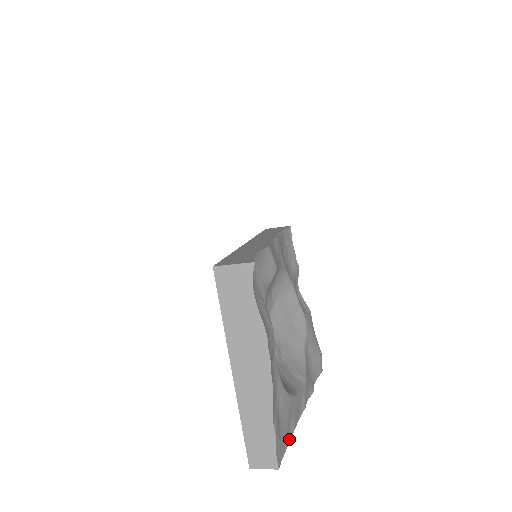
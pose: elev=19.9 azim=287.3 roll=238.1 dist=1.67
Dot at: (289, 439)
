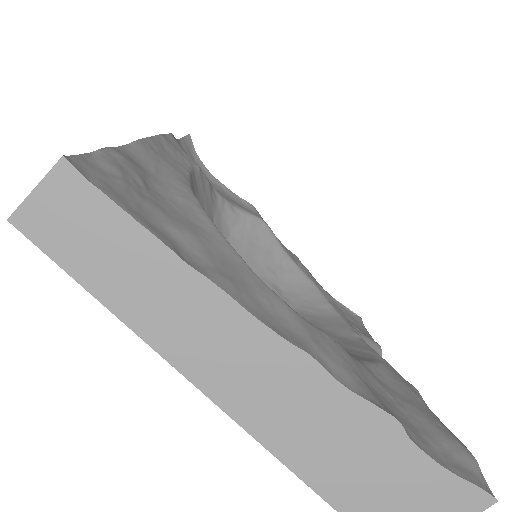
Dot at: (171, 248)
